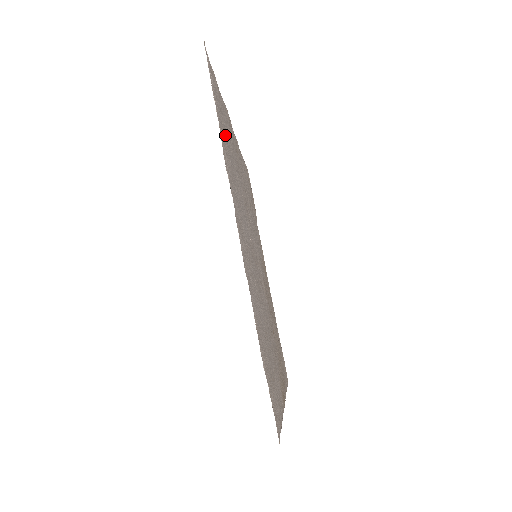
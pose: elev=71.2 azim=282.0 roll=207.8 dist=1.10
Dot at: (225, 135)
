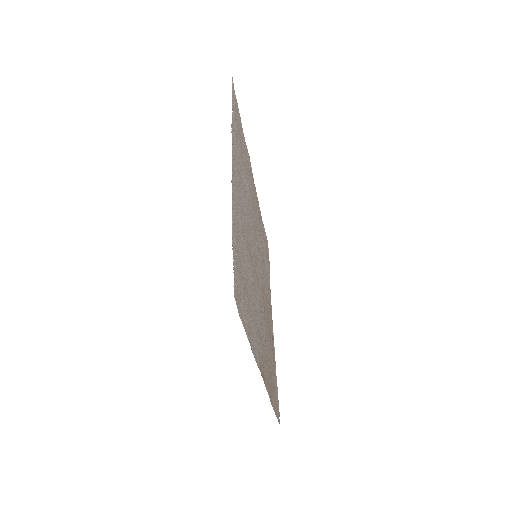
Dot at: (239, 140)
